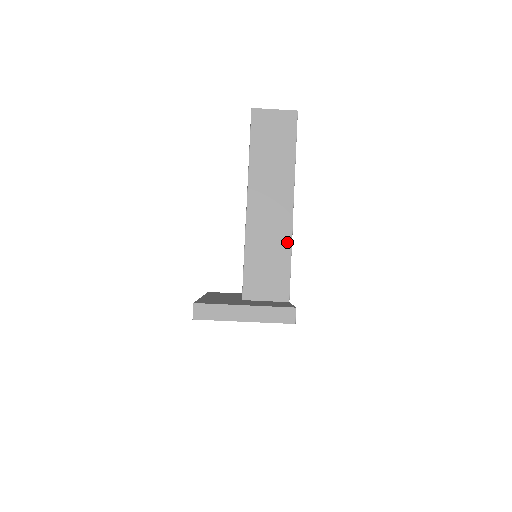
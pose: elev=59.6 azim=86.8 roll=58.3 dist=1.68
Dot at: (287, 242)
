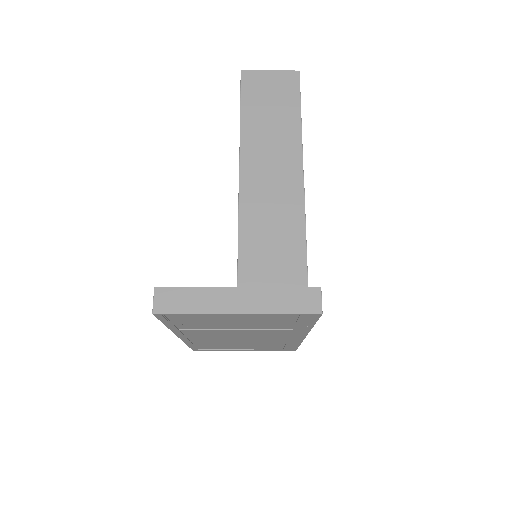
Dot at: (299, 225)
